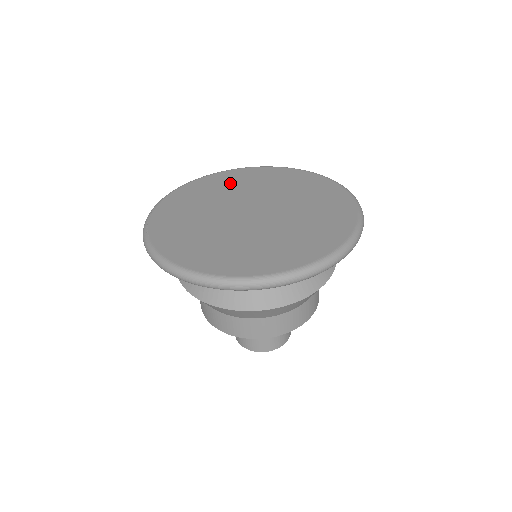
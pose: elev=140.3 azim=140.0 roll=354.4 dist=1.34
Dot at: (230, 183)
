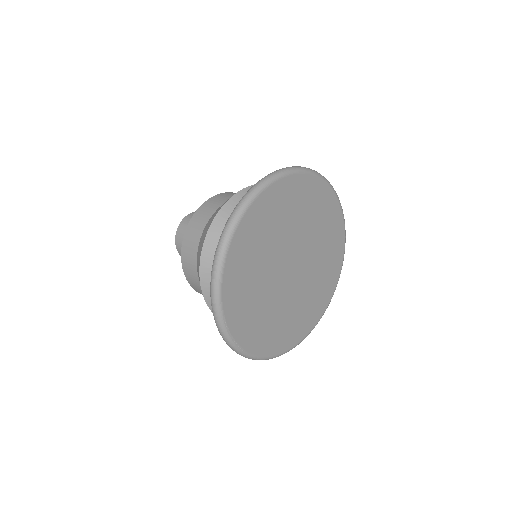
Dot at: (261, 236)
